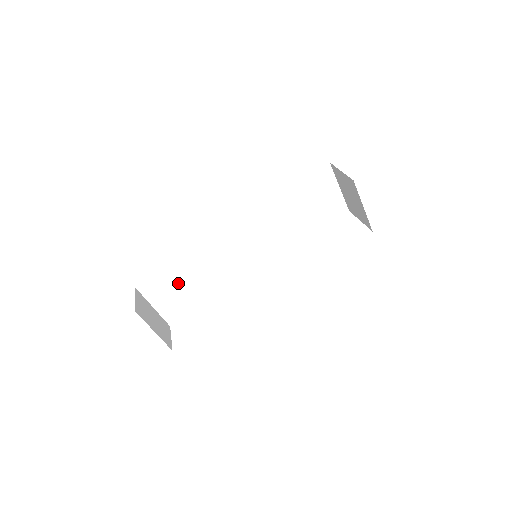
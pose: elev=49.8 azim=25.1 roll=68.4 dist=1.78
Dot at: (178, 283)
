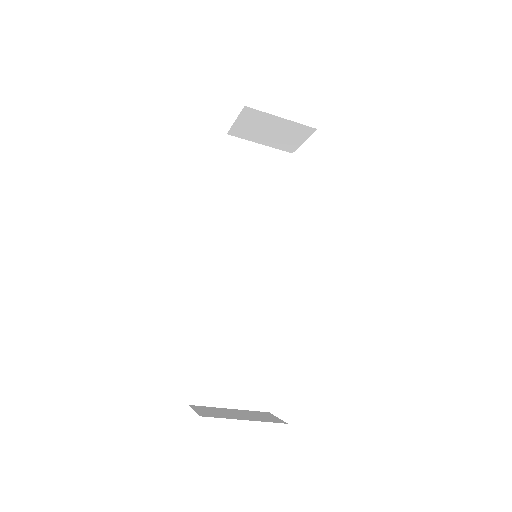
Dot at: (225, 360)
